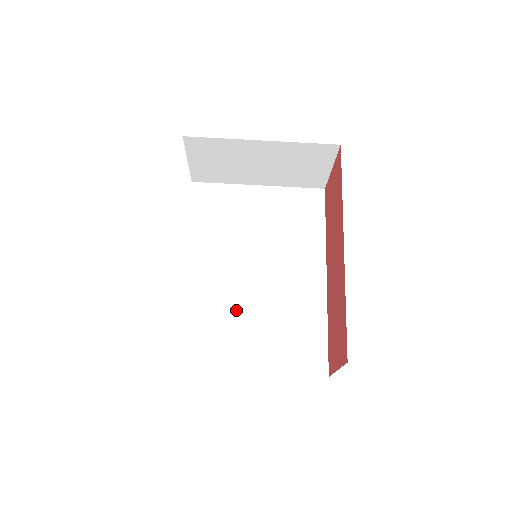
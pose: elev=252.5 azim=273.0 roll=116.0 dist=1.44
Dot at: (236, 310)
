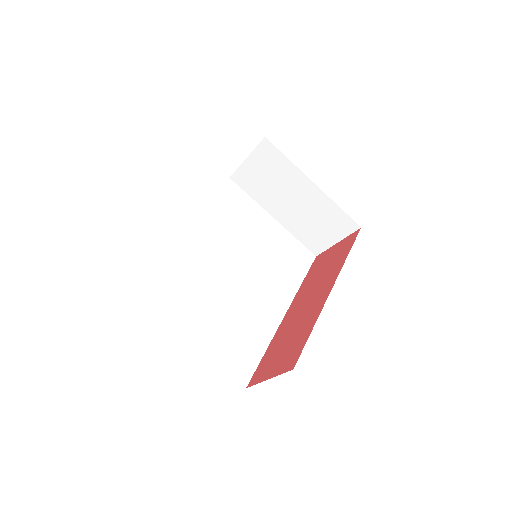
Dot at: (207, 287)
